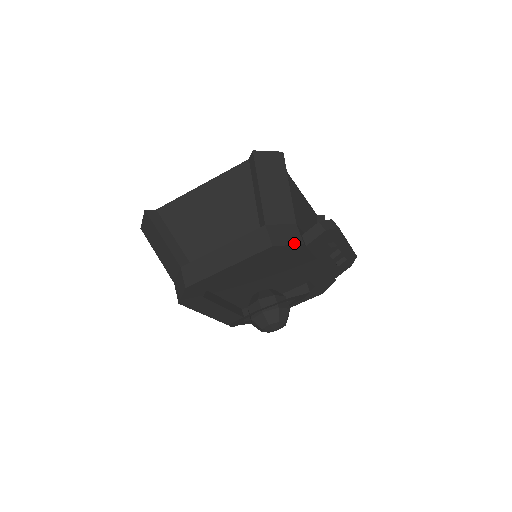
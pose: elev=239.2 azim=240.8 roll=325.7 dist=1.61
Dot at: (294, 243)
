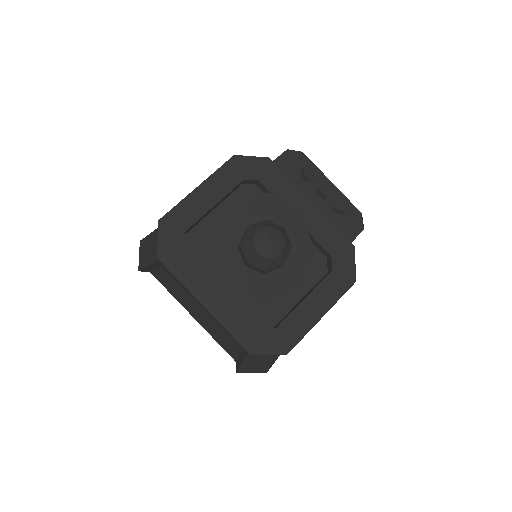
Dot at: (258, 157)
